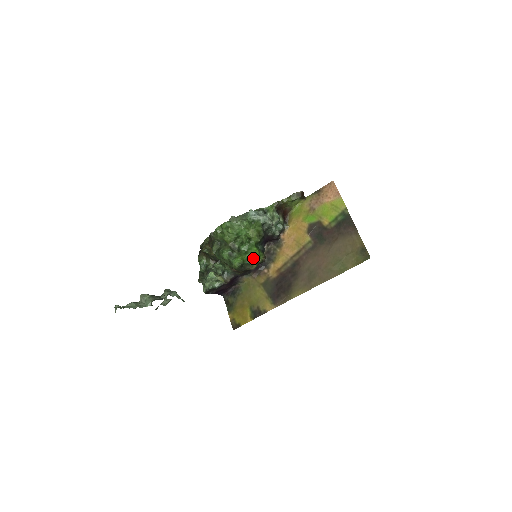
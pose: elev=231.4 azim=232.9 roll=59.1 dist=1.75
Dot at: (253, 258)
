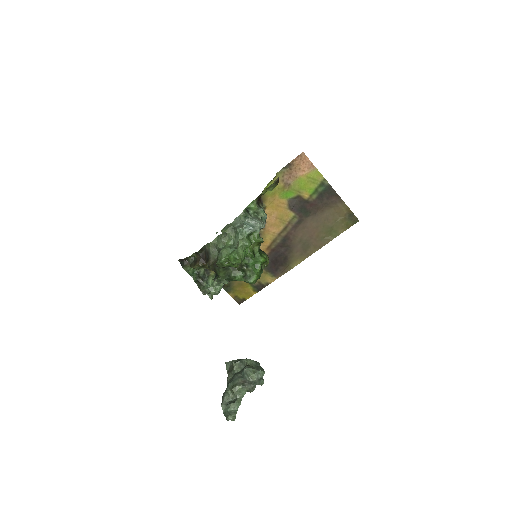
Dot at: (262, 266)
